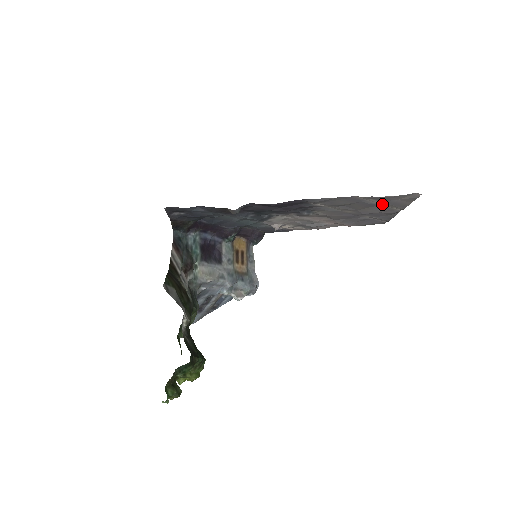
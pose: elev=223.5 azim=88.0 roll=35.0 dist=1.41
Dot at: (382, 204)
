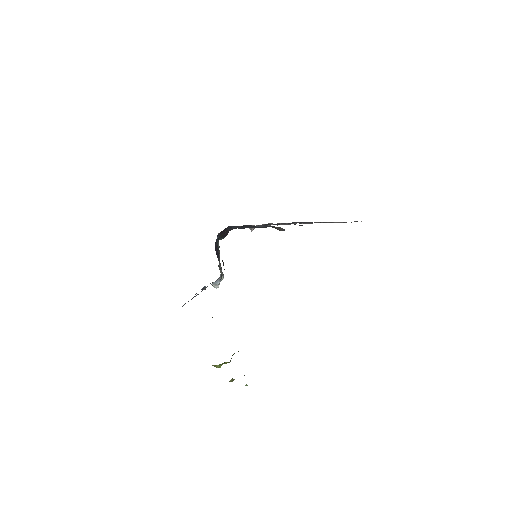
Dot at: occluded
